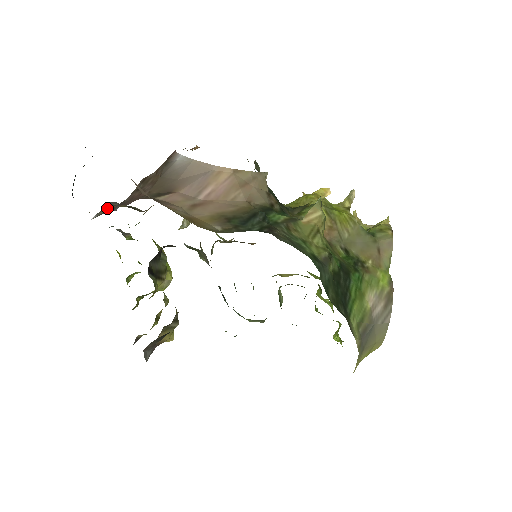
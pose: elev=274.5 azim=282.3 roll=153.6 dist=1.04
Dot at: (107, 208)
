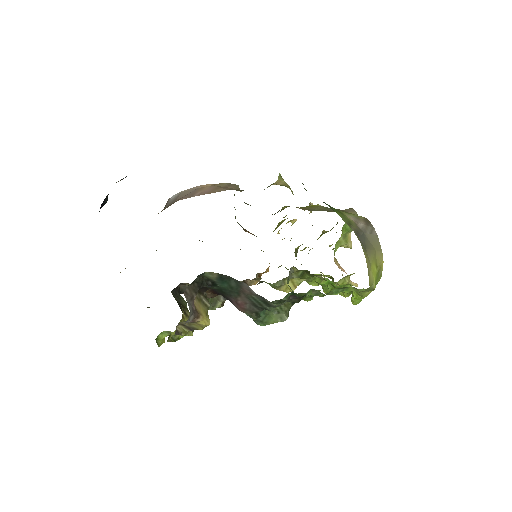
Dot at: occluded
